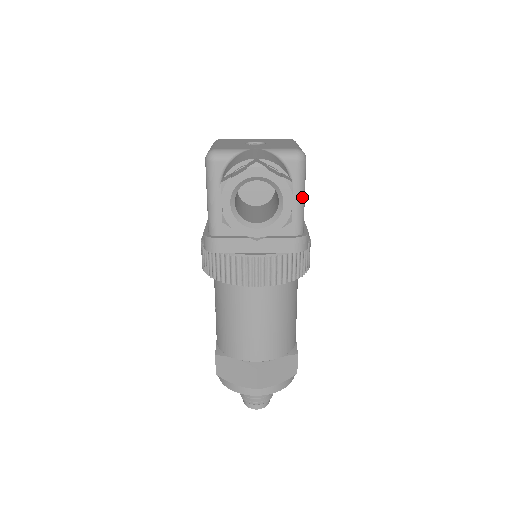
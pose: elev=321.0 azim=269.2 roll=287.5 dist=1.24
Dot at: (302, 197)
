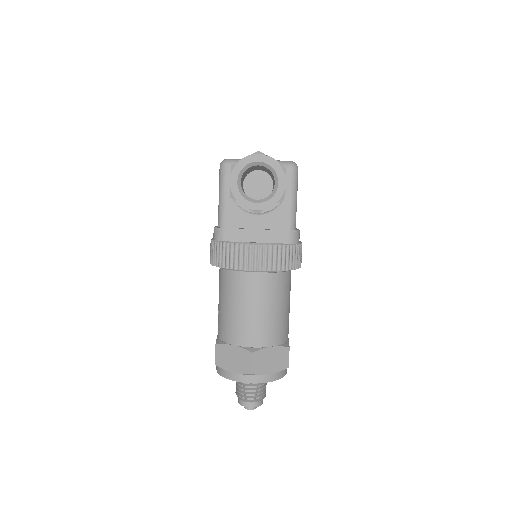
Dot at: (295, 198)
